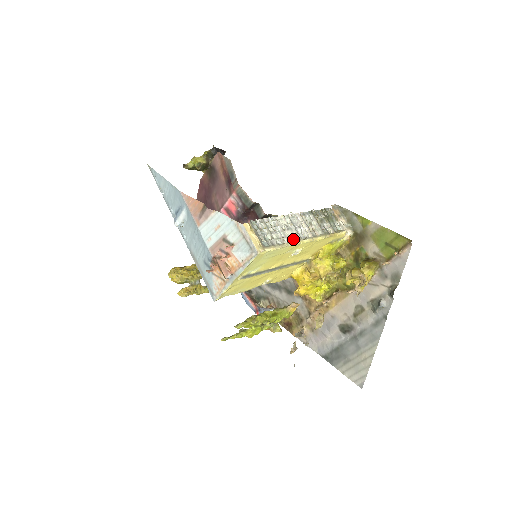
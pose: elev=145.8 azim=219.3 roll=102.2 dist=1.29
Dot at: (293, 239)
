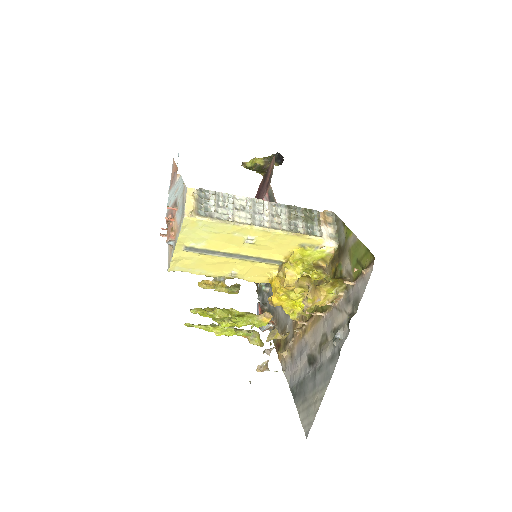
Dot at: (242, 221)
